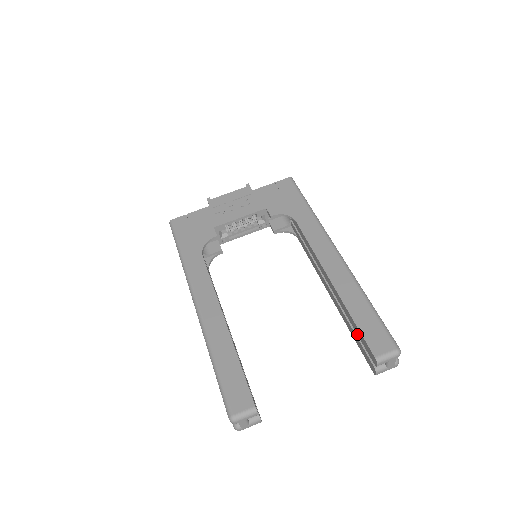
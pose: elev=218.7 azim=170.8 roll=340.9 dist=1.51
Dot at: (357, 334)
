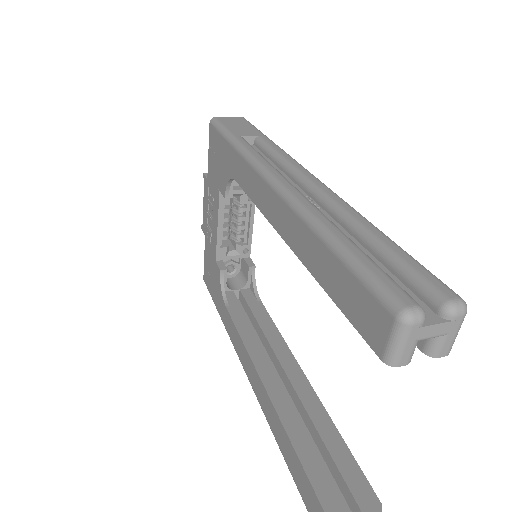
Dot at: occluded
